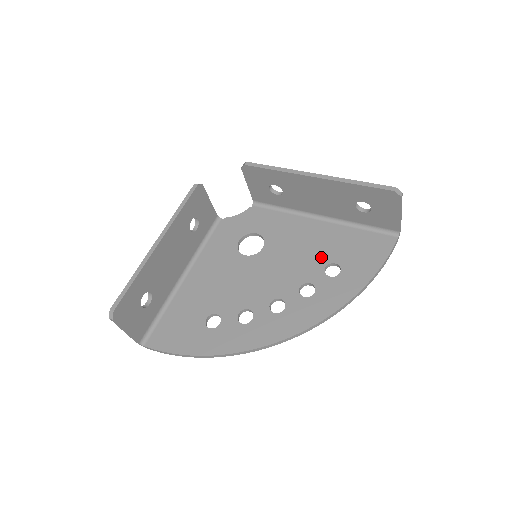
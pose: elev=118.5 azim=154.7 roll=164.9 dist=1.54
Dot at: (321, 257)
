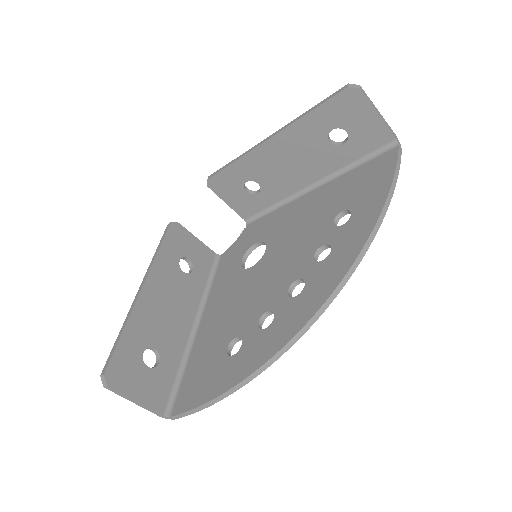
Dot at: (325, 216)
